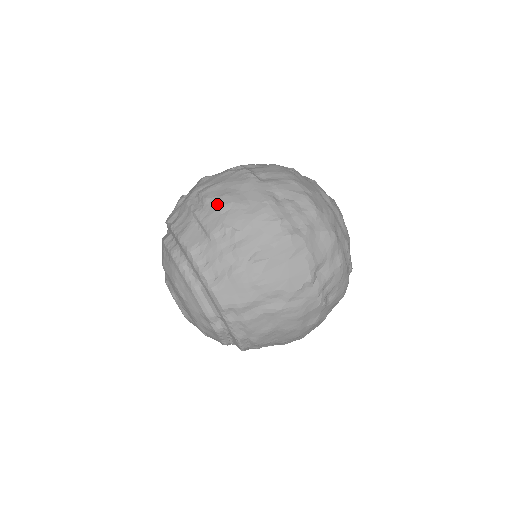
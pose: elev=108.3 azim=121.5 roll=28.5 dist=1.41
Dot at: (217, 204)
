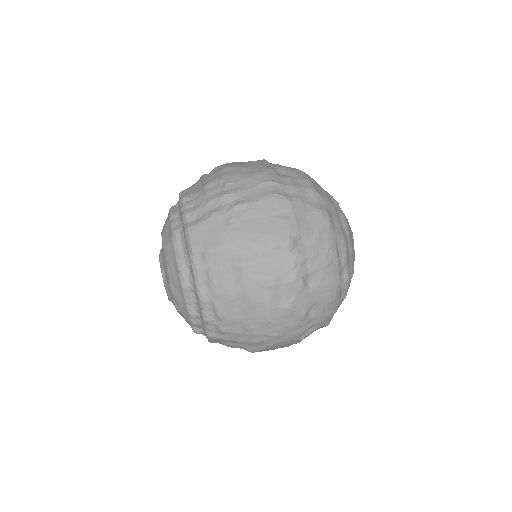
Dot at: (222, 168)
